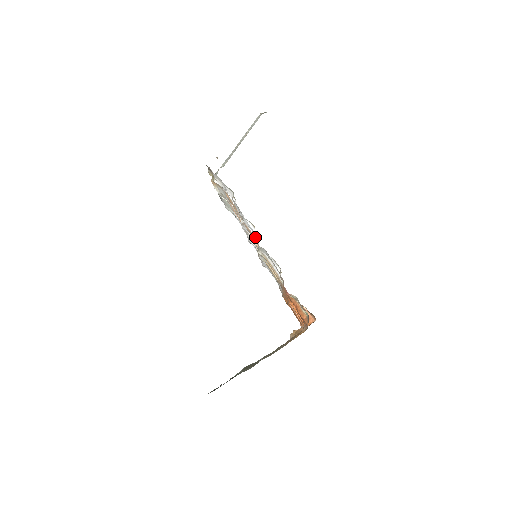
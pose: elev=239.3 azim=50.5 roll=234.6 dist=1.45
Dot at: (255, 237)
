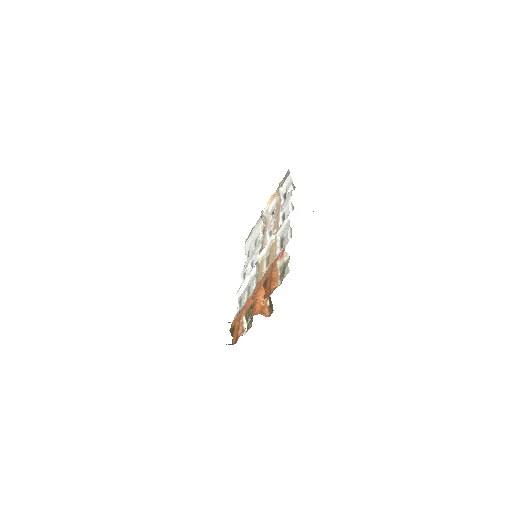
Dot at: (283, 221)
